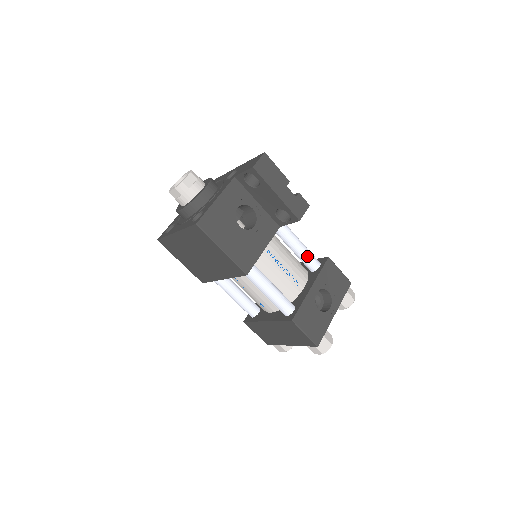
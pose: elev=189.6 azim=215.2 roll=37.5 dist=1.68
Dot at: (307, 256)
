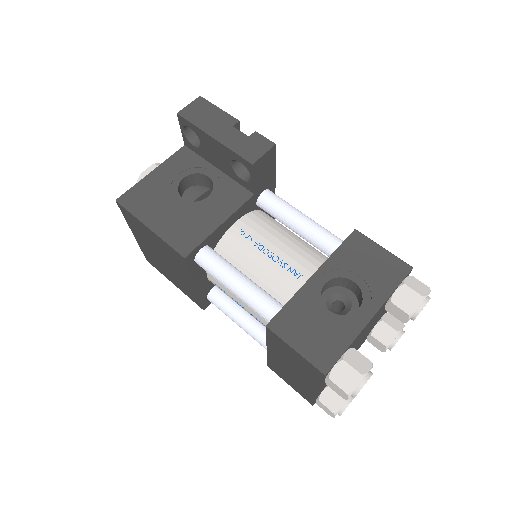
Dot at: (315, 234)
